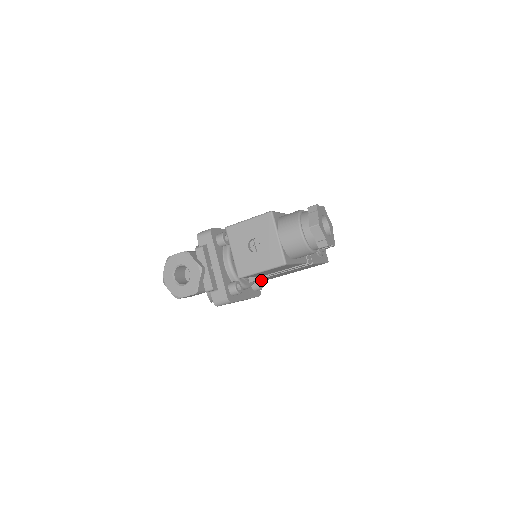
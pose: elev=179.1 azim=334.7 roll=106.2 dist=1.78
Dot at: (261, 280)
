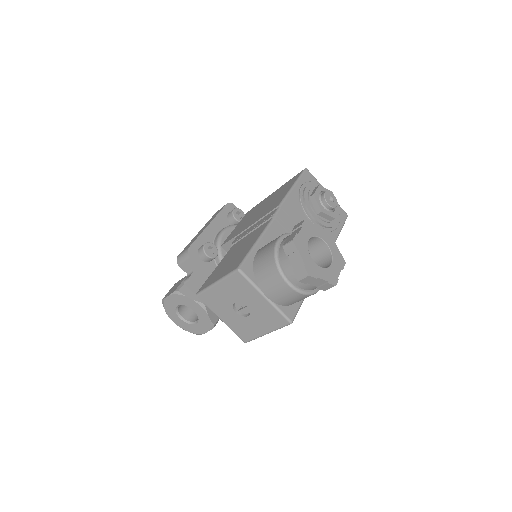
Dot at: occluded
